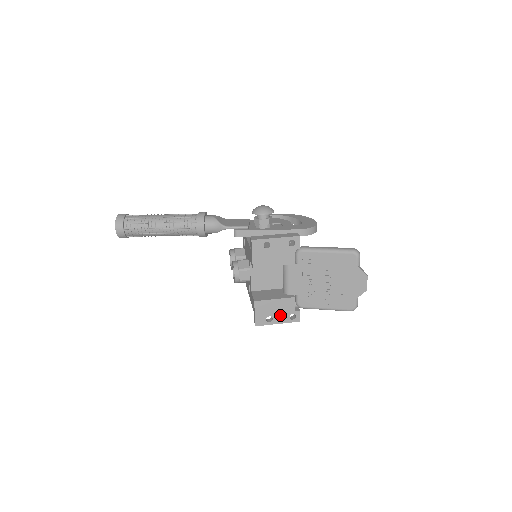
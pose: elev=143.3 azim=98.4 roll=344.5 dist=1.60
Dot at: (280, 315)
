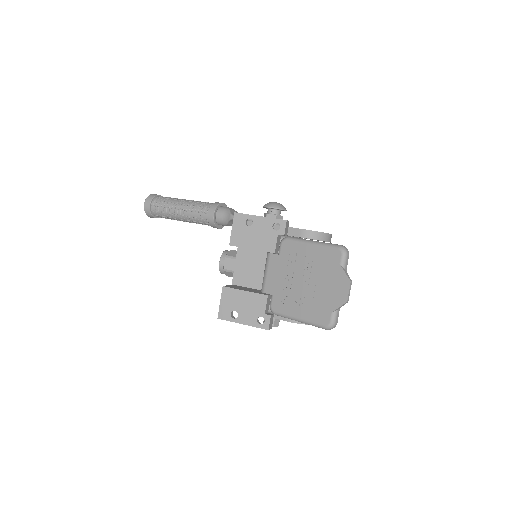
Dot at: (247, 313)
